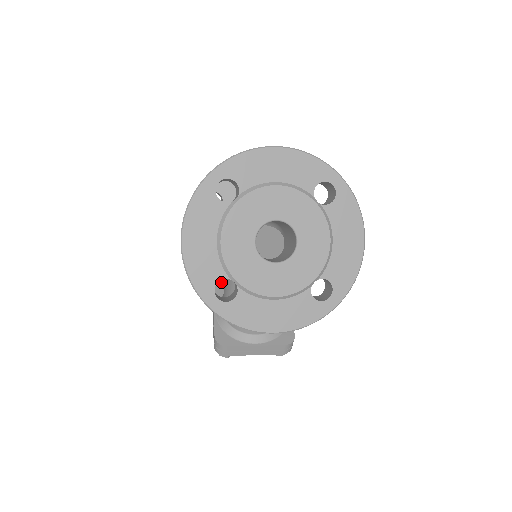
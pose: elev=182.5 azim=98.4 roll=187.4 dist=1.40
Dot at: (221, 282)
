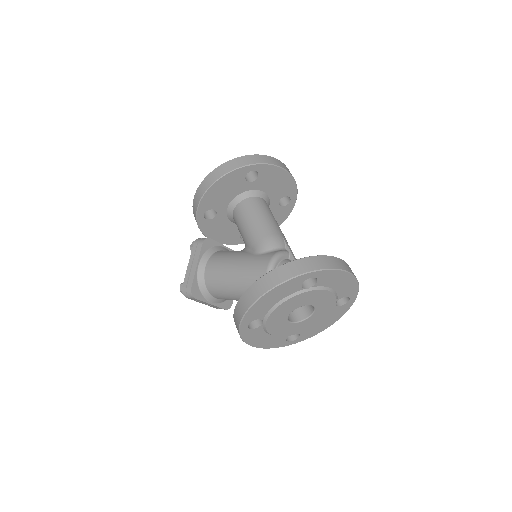
Dot at: (204, 226)
